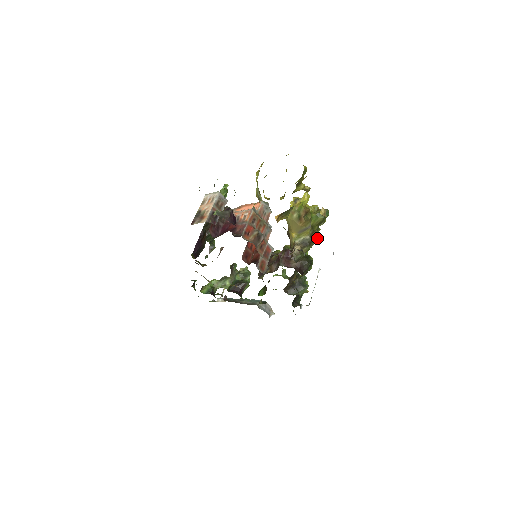
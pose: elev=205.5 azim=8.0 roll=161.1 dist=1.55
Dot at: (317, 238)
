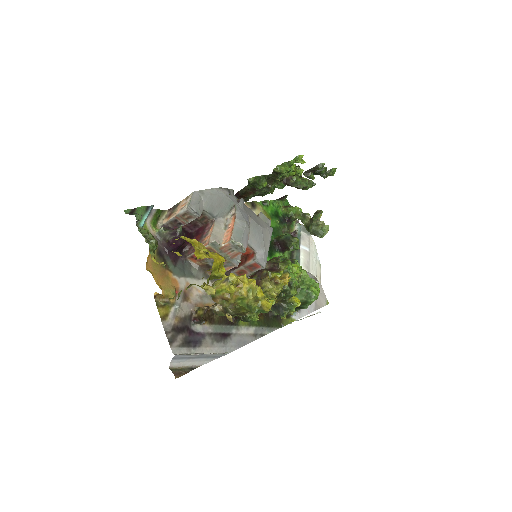
Dot at: (251, 315)
